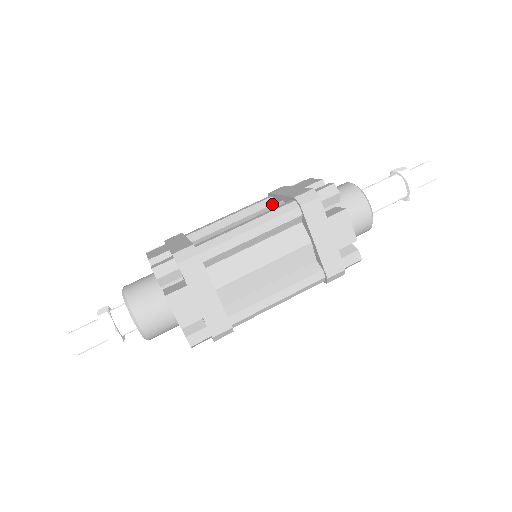
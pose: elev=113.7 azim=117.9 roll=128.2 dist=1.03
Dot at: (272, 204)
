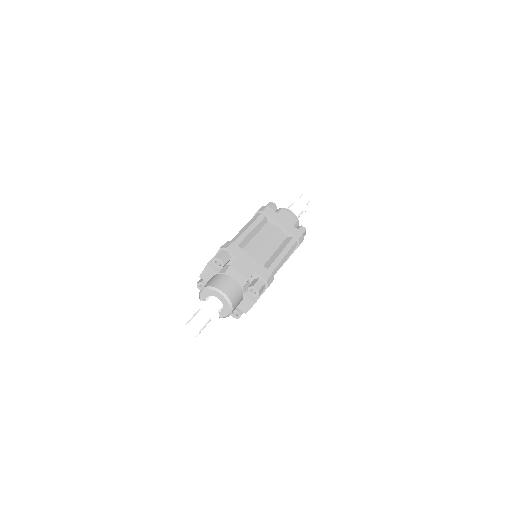
Dot at: occluded
